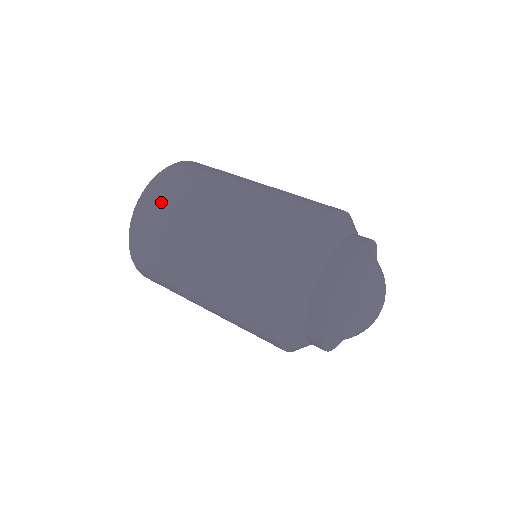
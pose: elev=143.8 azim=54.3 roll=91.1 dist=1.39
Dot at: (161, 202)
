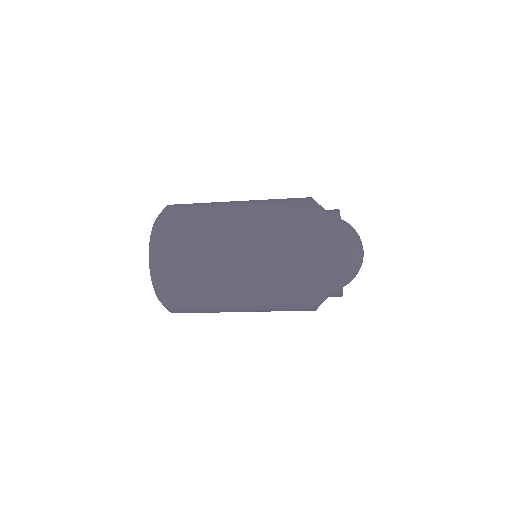
Dot at: occluded
